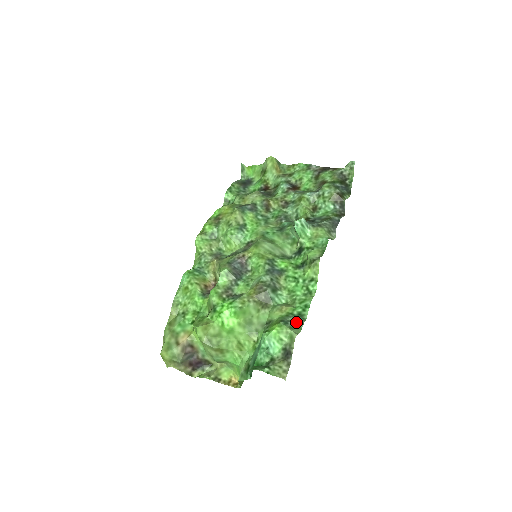
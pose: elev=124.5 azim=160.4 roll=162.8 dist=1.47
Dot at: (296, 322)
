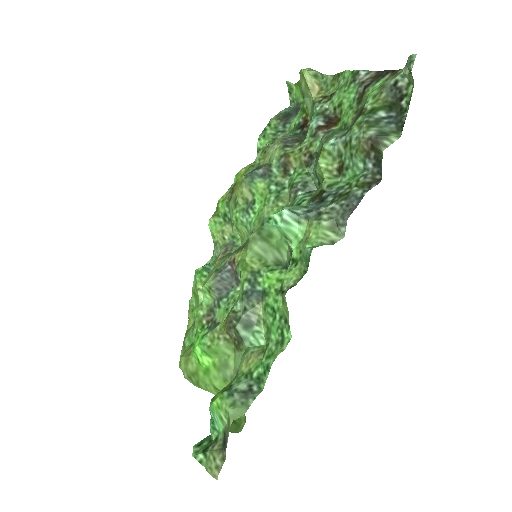
Dot at: (245, 394)
